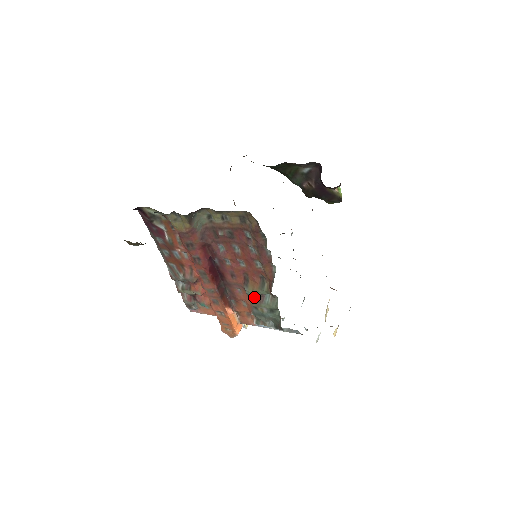
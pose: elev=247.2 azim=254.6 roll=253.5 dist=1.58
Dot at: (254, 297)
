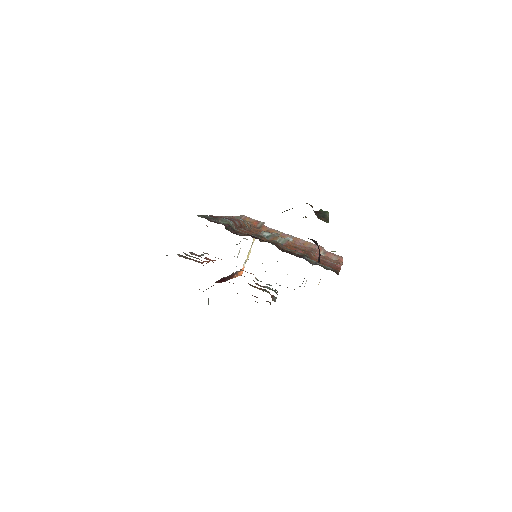
Dot at: (256, 283)
